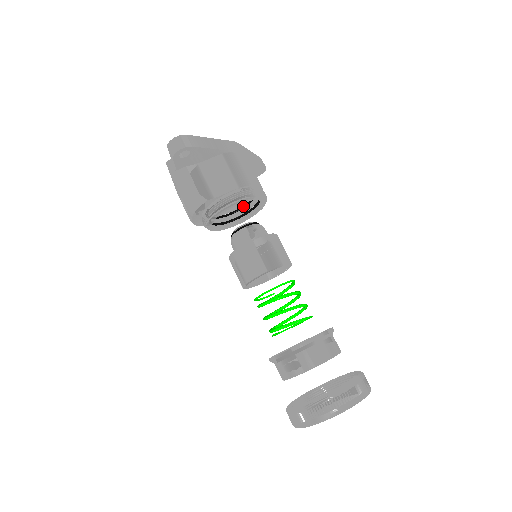
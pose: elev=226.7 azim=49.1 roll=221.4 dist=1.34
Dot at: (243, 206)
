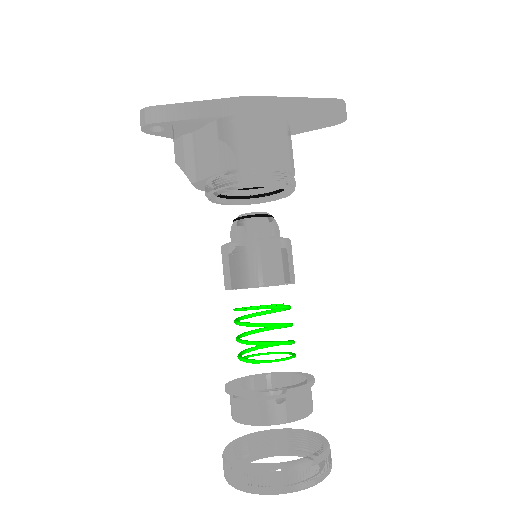
Dot at: occluded
